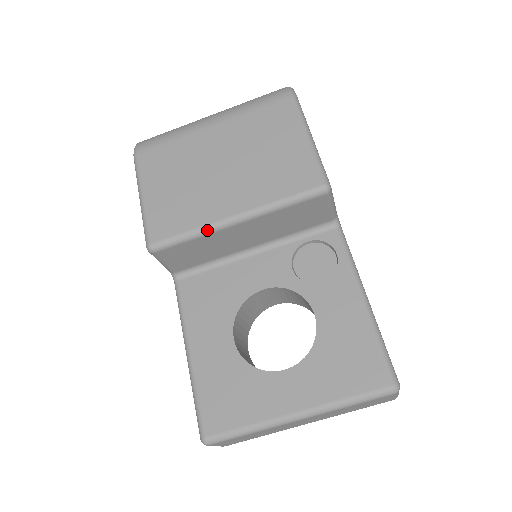
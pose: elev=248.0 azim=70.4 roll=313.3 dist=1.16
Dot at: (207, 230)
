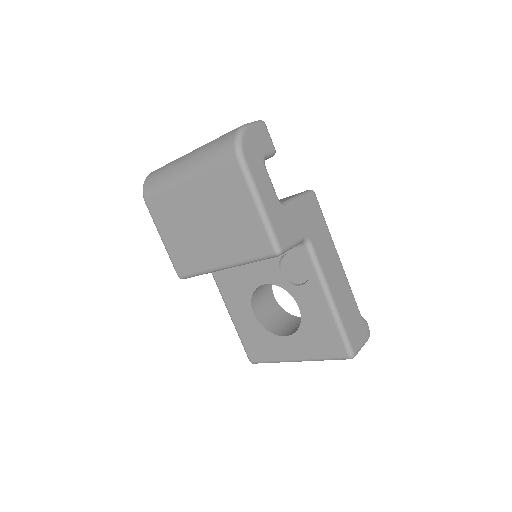
Dot at: (209, 272)
